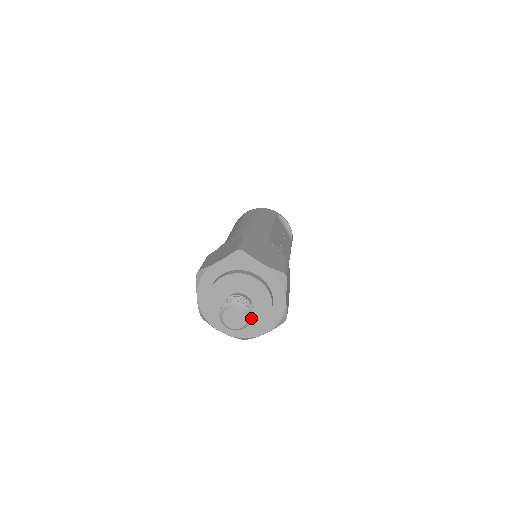
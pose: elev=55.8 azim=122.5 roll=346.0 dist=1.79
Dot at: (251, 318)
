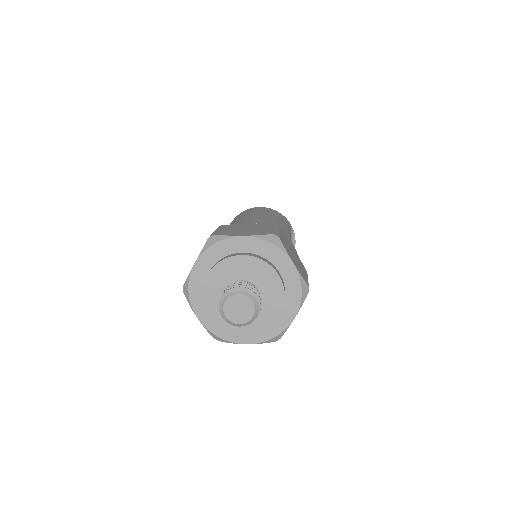
Dot at: occluded
